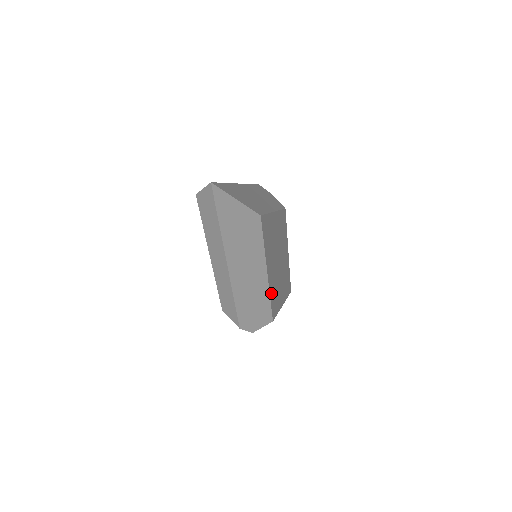
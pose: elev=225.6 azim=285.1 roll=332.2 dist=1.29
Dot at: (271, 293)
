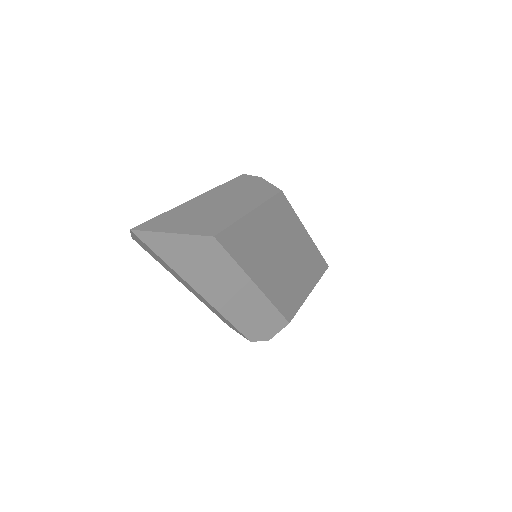
Dot at: (274, 298)
